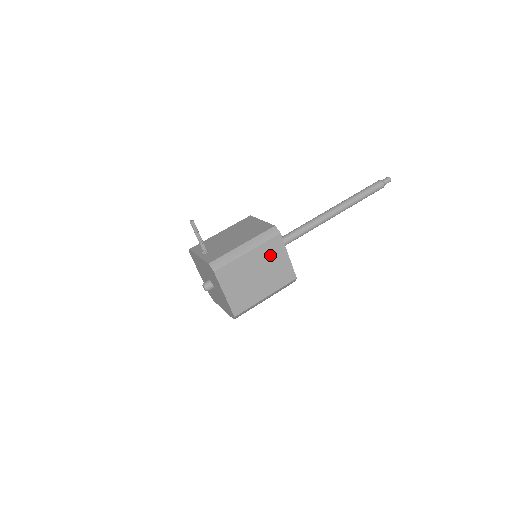
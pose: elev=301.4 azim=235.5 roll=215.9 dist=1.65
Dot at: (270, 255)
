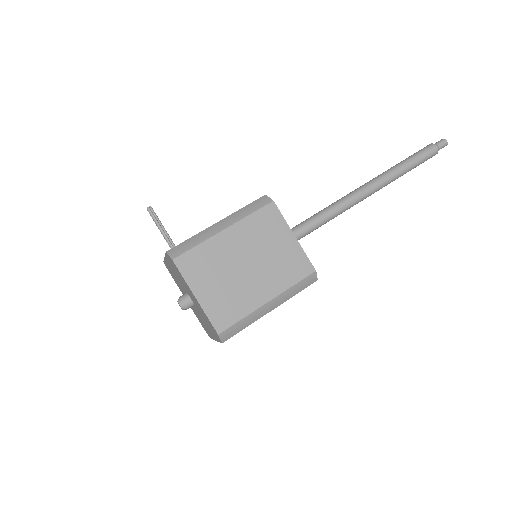
Dot at: (262, 234)
